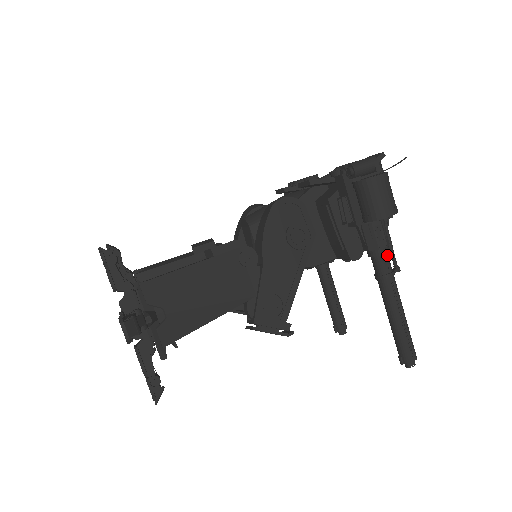
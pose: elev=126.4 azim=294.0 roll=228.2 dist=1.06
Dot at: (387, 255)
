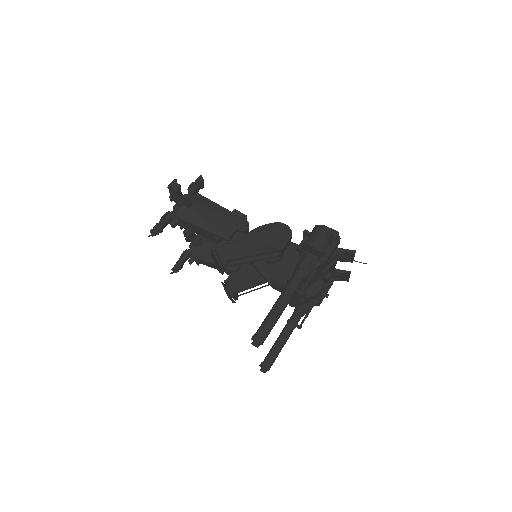
Dot at: (300, 278)
